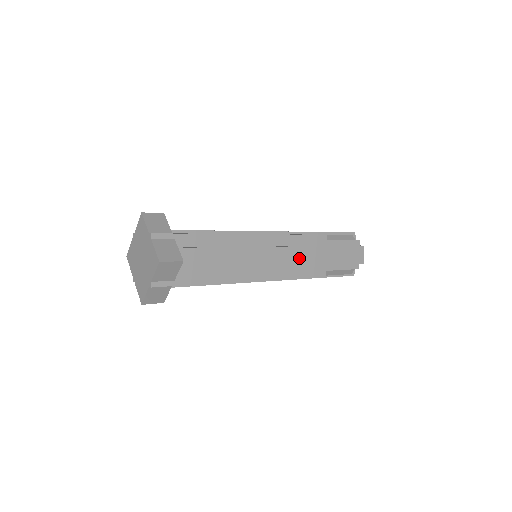
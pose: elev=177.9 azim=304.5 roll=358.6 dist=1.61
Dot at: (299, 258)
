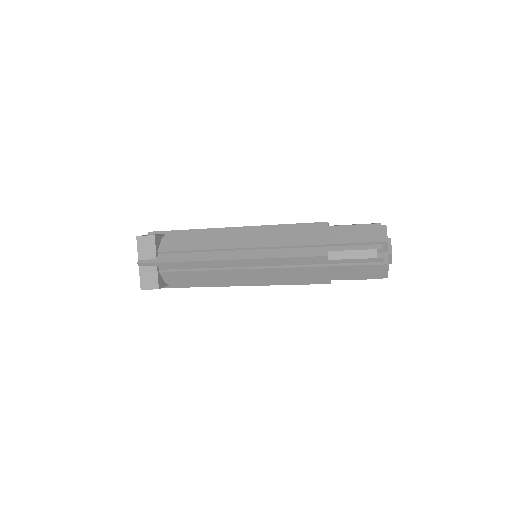
Dot at: (288, 275)
